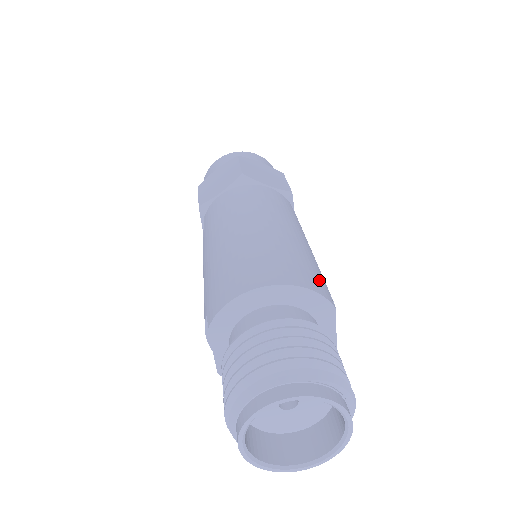
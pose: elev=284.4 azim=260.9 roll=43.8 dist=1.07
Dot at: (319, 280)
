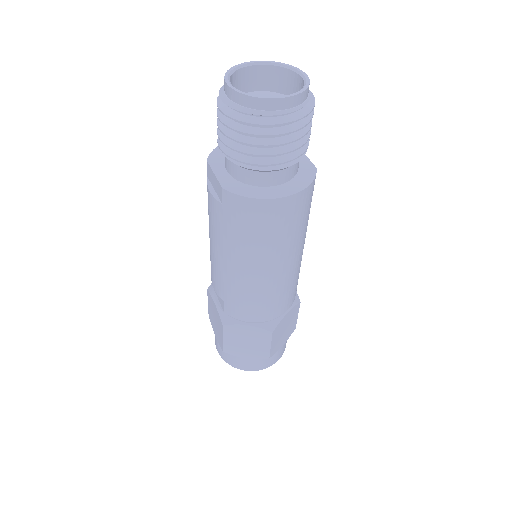
Dot at: occluded
